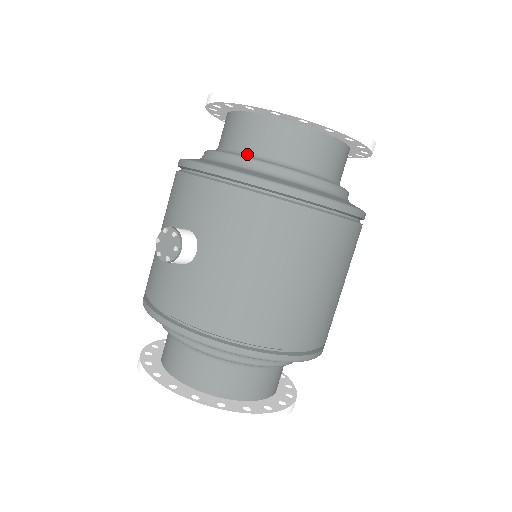
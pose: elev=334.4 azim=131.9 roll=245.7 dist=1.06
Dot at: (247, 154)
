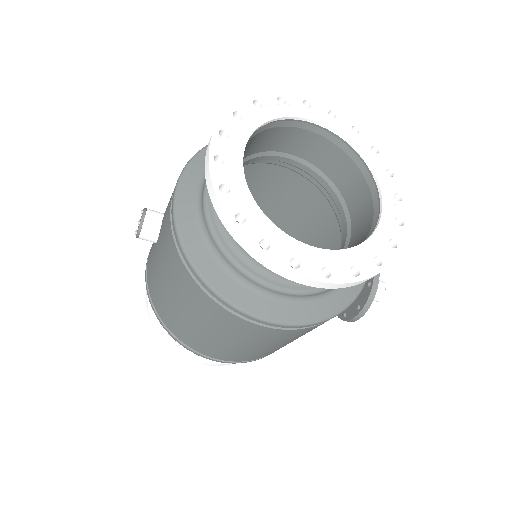
Dot at: occluded
